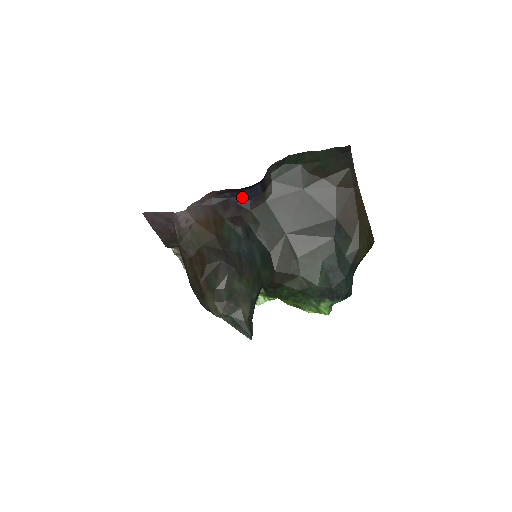
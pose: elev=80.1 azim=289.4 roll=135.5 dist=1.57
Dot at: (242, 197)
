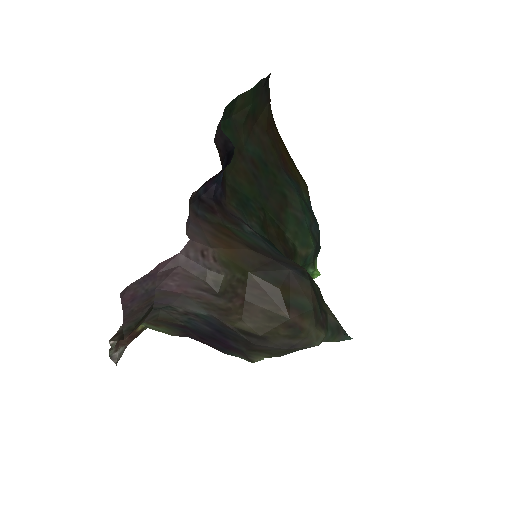
Dot at: (215, 186)
